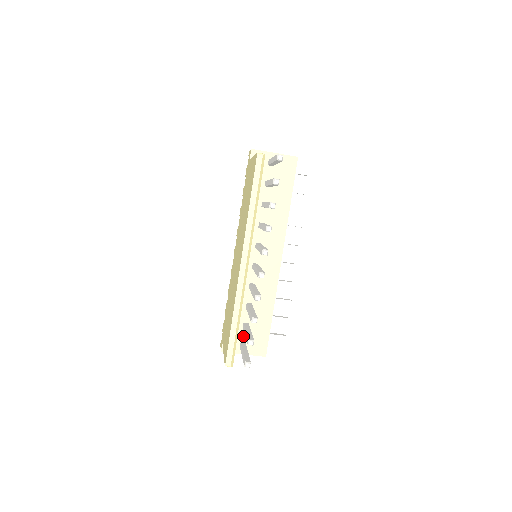
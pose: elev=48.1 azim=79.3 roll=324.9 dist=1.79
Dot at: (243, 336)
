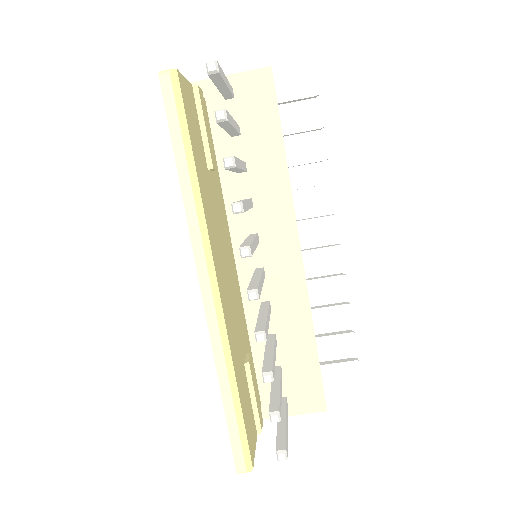
Dot at: occluded
